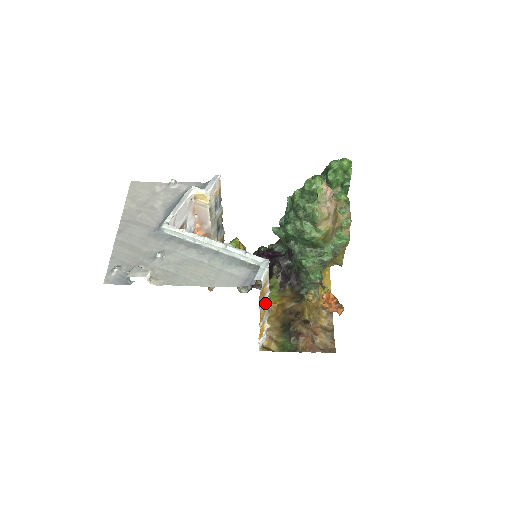
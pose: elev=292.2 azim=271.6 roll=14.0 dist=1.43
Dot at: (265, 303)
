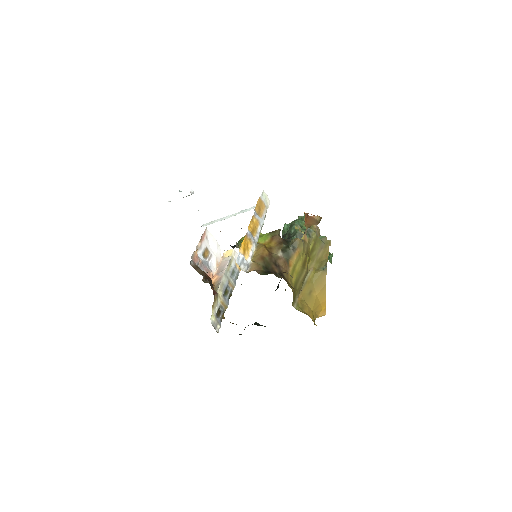
Dot at: (258, 223)
